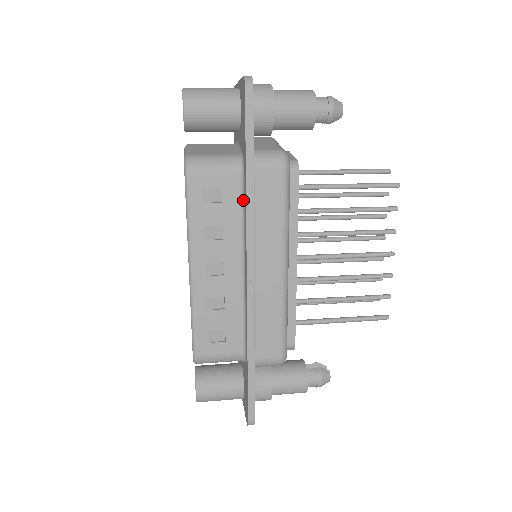
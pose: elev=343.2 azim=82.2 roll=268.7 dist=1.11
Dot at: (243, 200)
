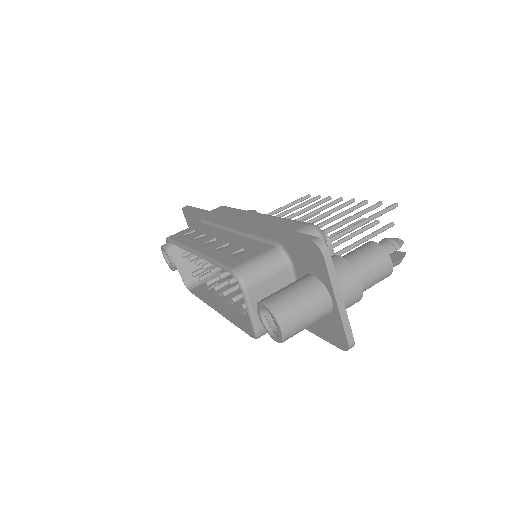
Dot at: occluded
